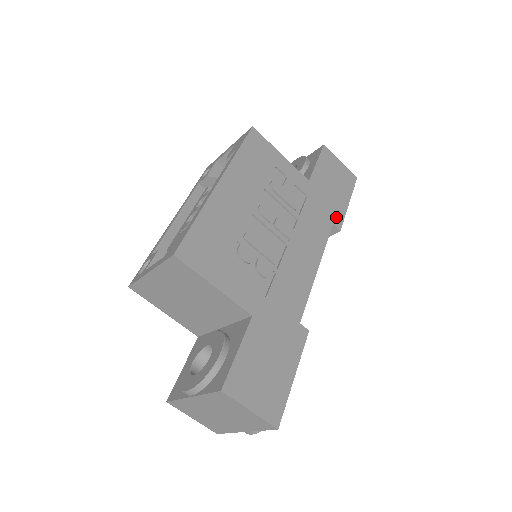
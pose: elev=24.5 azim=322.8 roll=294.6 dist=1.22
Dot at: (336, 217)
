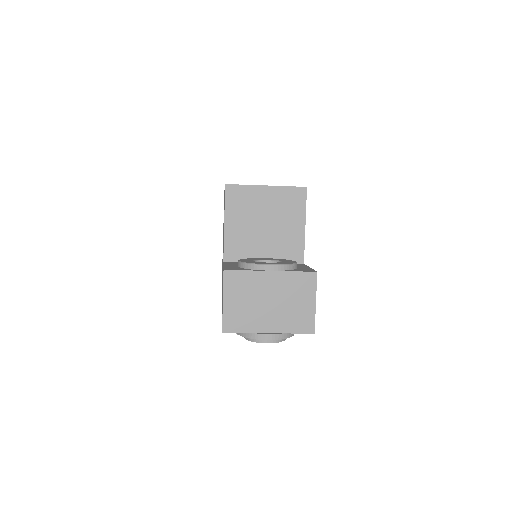
Dot at: occluded
